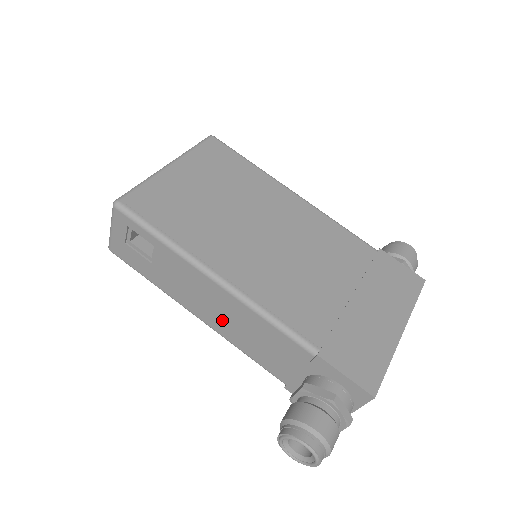
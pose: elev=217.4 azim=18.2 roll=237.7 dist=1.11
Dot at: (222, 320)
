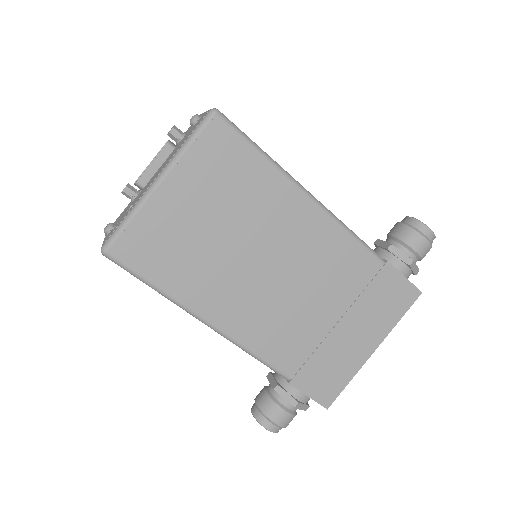
Dot at: occluded
